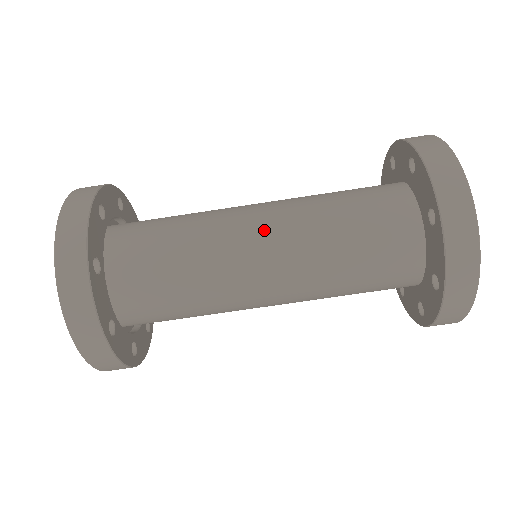
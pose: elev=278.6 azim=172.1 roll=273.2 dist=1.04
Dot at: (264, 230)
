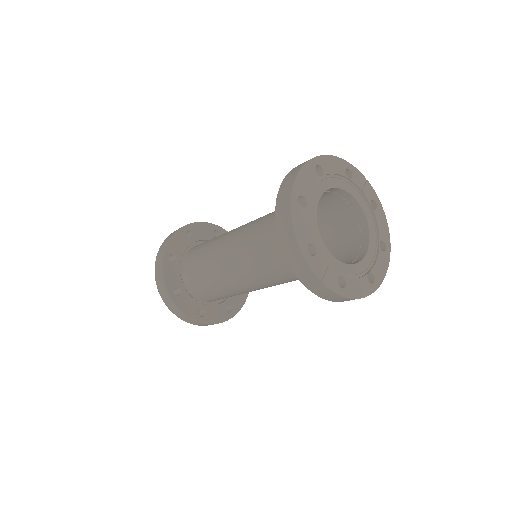
Dot at: occluded
